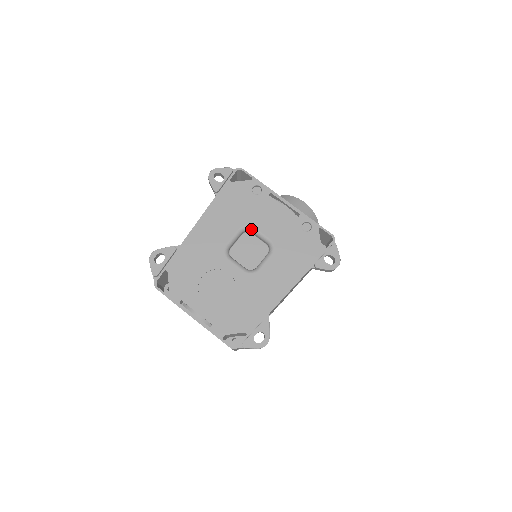
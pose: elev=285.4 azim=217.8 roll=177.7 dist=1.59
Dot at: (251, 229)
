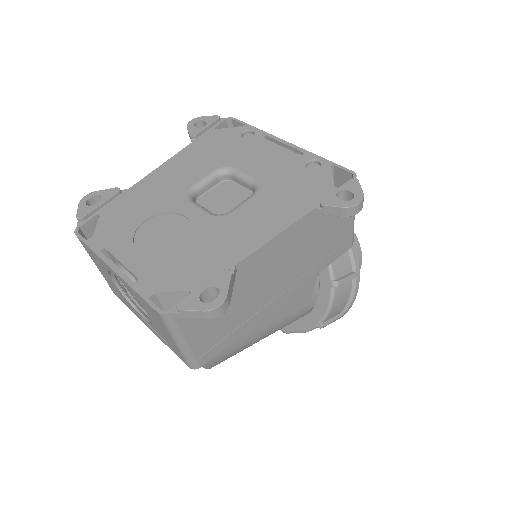
Dot at: (231, 171)
